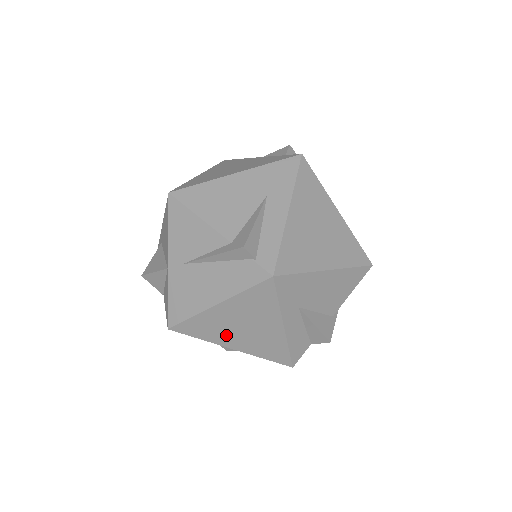
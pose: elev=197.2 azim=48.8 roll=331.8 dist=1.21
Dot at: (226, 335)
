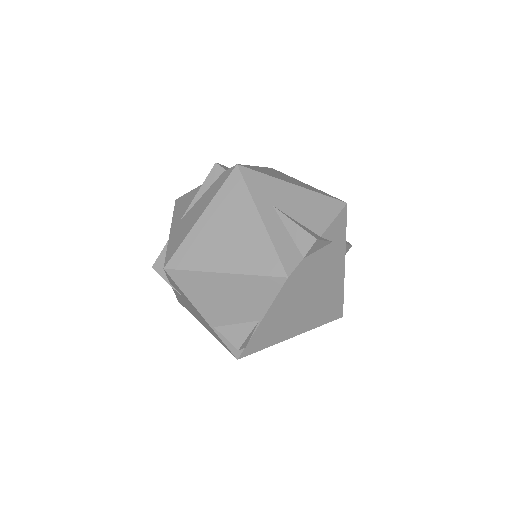
Dot at: (214, 254)
